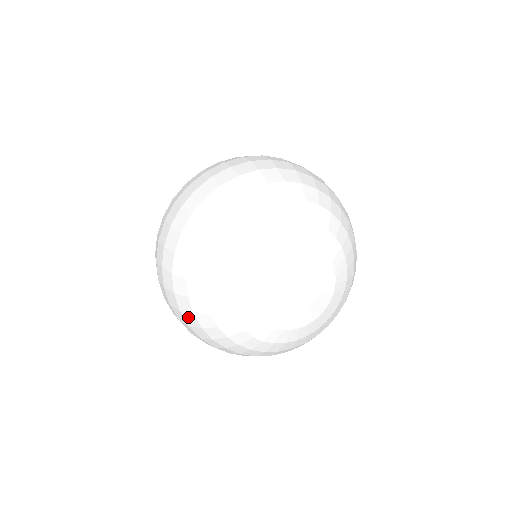
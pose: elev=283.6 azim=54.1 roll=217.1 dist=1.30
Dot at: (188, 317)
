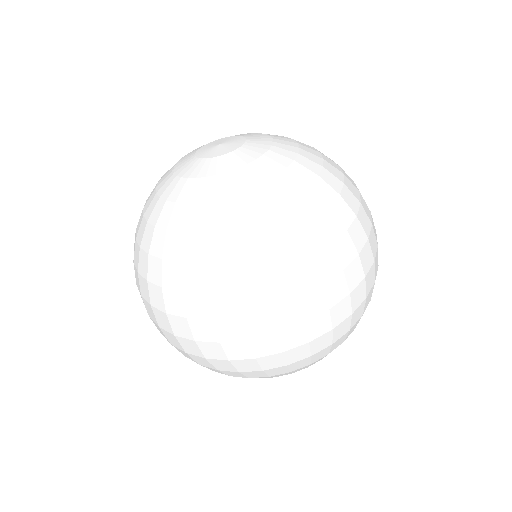
Dot at: occluded
